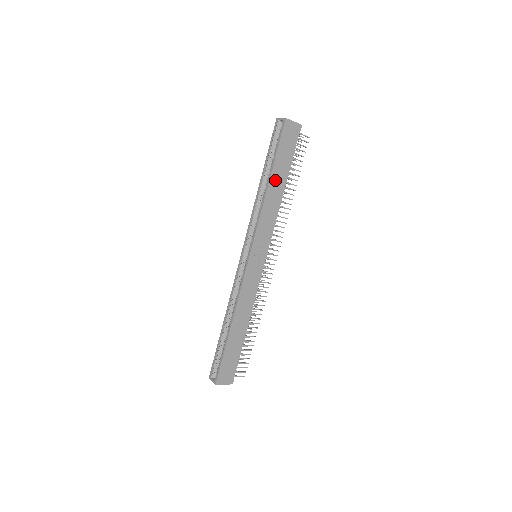
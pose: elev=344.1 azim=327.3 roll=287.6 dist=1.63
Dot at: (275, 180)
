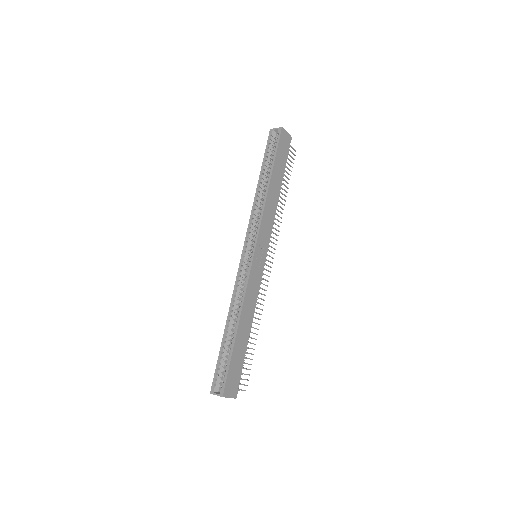
Dot at: (274, 181)
